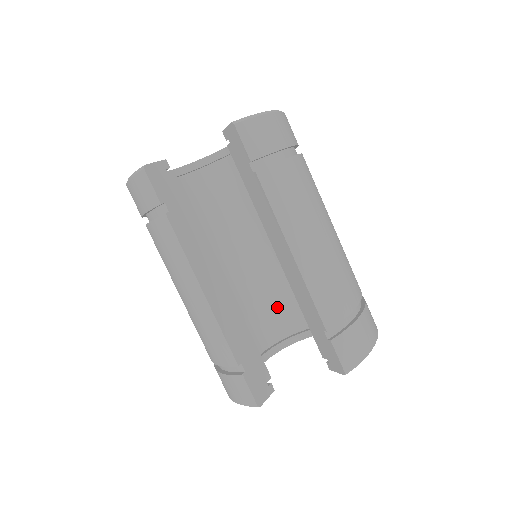
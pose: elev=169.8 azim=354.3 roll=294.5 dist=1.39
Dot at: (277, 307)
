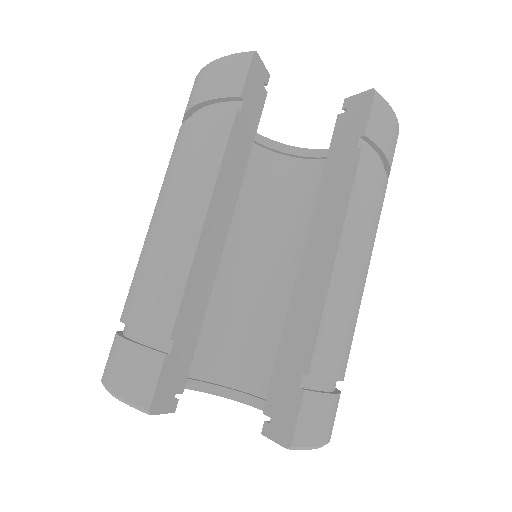
Dot at: (219, 336)
